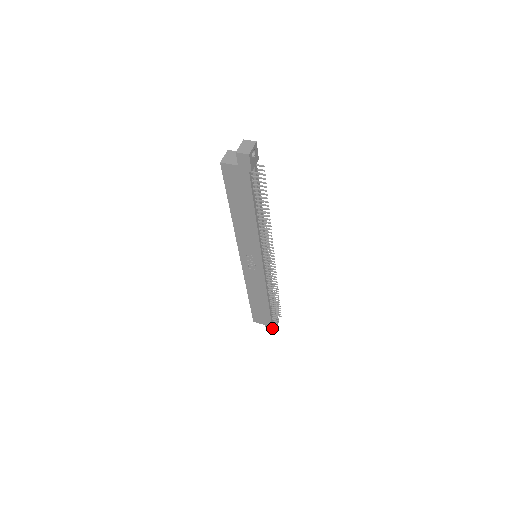
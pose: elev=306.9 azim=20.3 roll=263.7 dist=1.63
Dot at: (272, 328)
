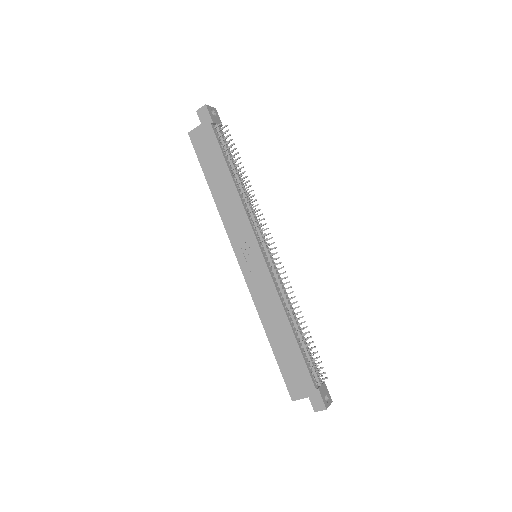
Dot at: (319, 399)
